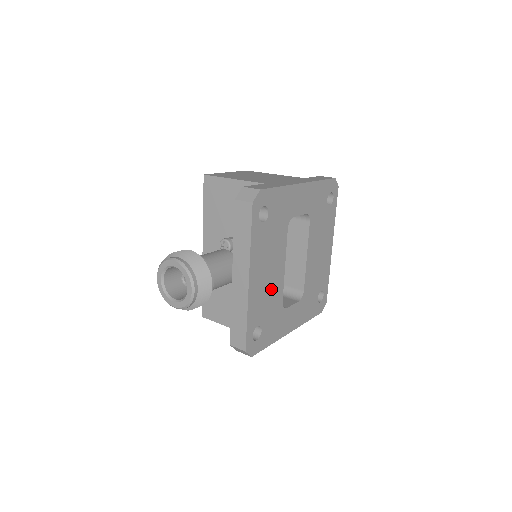
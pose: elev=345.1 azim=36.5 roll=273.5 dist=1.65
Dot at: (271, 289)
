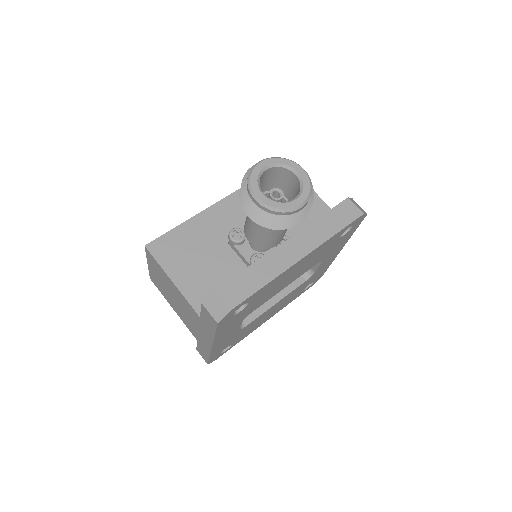
Dot at: (275, 289)
